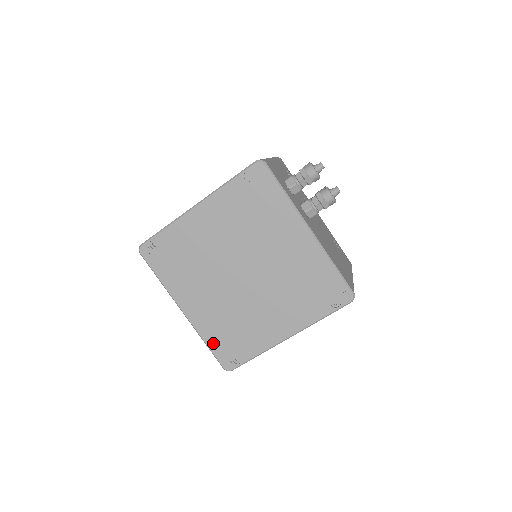
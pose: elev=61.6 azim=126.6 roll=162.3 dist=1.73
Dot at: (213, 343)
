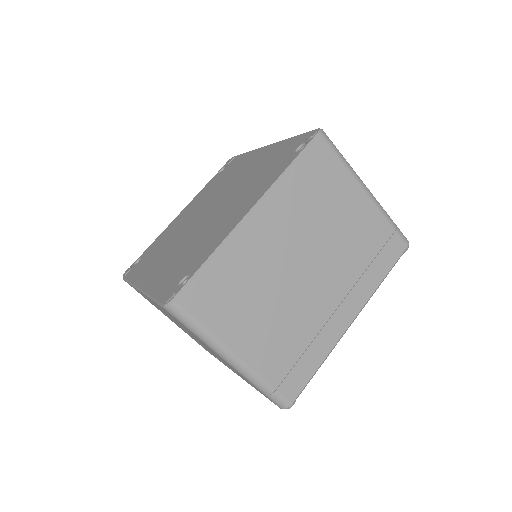
Dot at: (160, 289)
